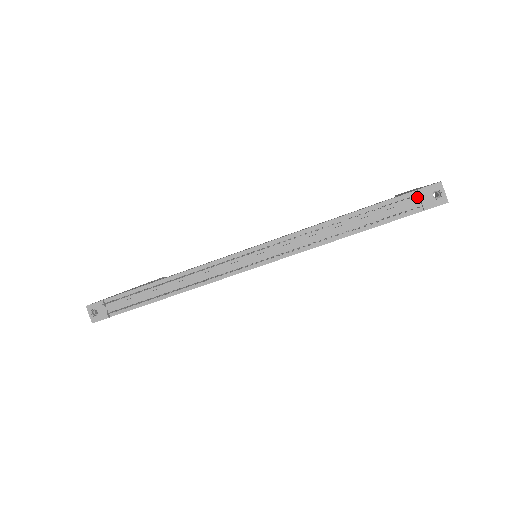
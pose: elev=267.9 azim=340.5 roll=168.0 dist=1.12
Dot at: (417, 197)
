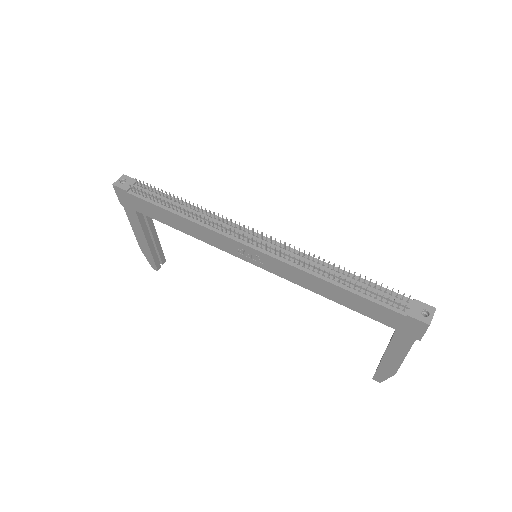
Dot at: (409, 304)
